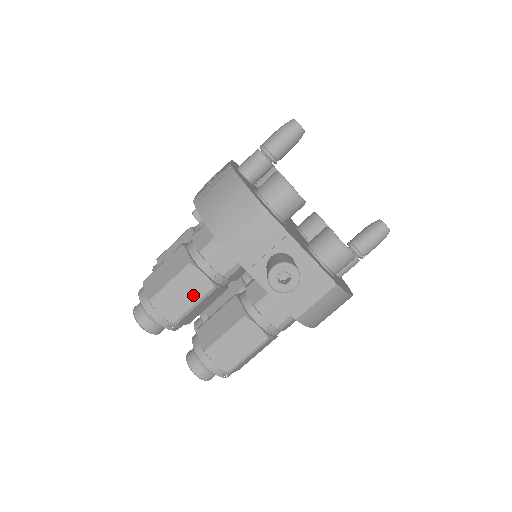
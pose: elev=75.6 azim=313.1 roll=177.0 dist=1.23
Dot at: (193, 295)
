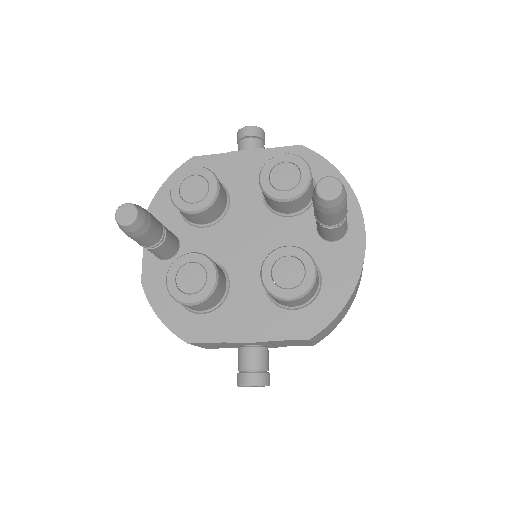
Dot at: occluded
